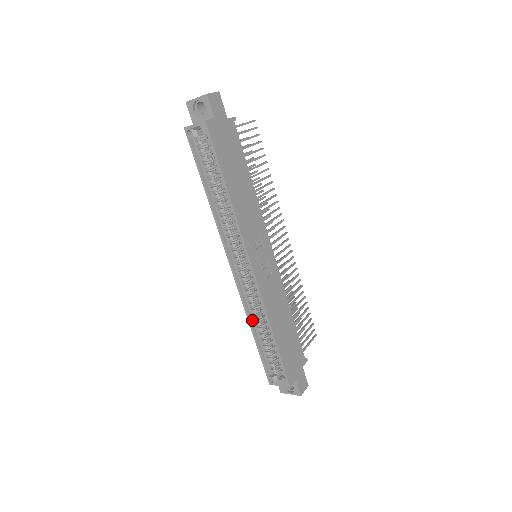
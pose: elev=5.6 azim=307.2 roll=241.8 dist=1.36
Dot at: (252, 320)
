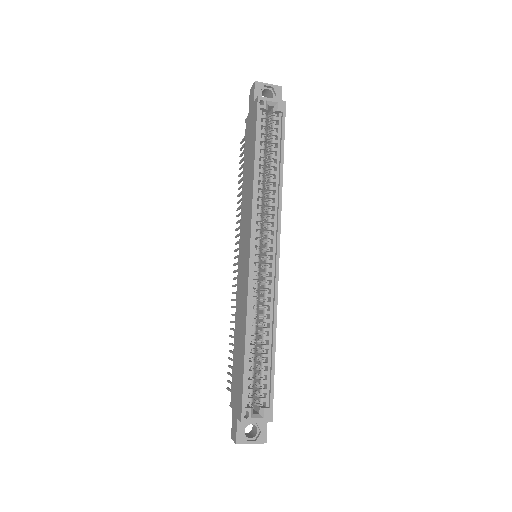
Dot at: (248, 324)
